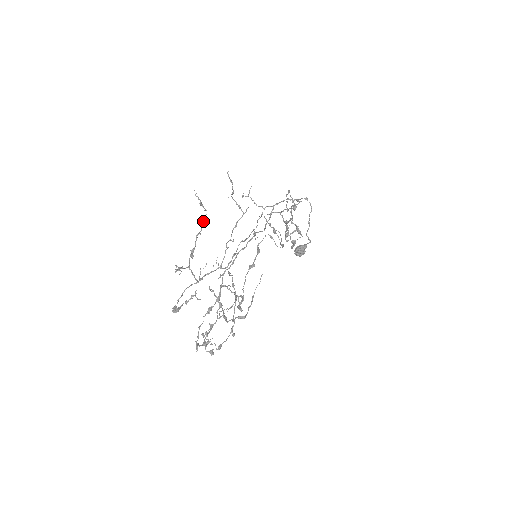
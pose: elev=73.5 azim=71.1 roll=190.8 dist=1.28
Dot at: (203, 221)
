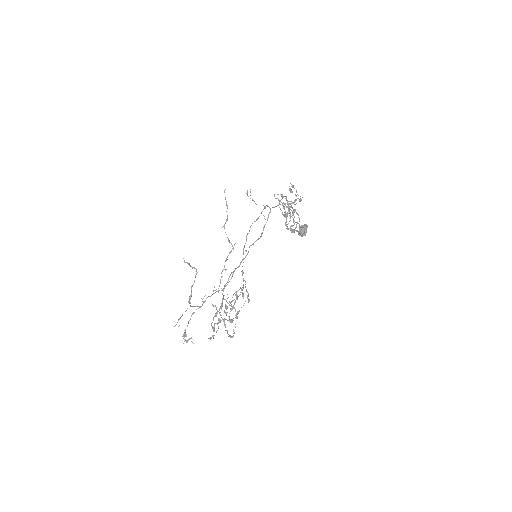
Dot at: (195, 275)
